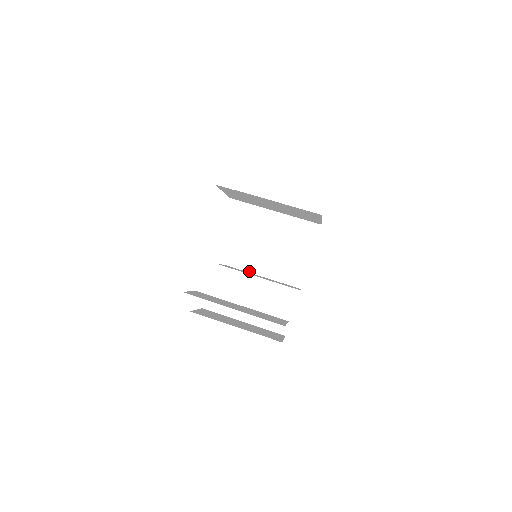
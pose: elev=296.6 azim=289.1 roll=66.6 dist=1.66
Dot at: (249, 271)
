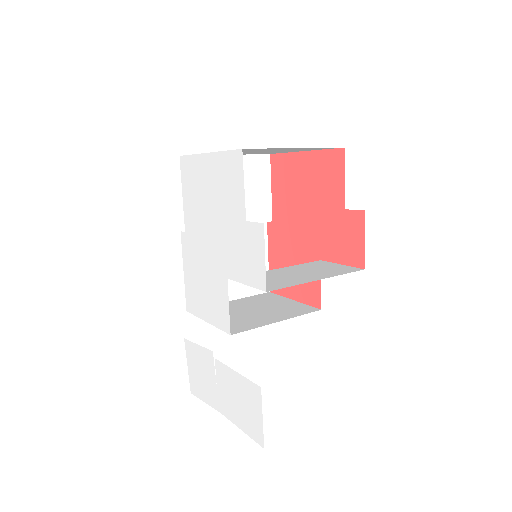
Dot at: (261, 326)
